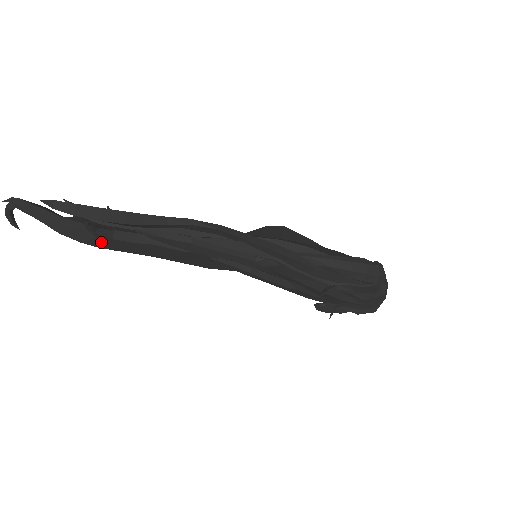
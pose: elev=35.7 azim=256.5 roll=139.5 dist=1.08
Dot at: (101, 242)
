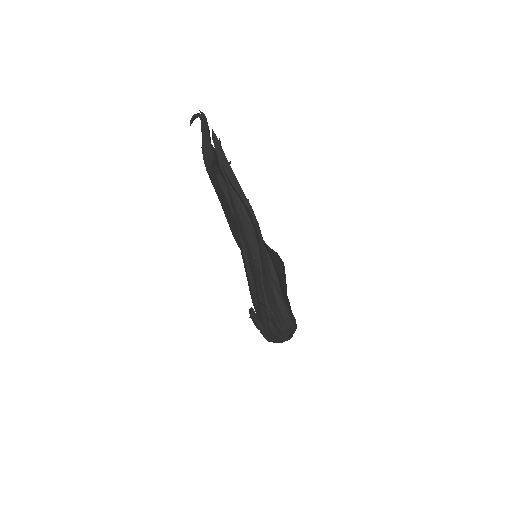
Dot at: (211, 171)
